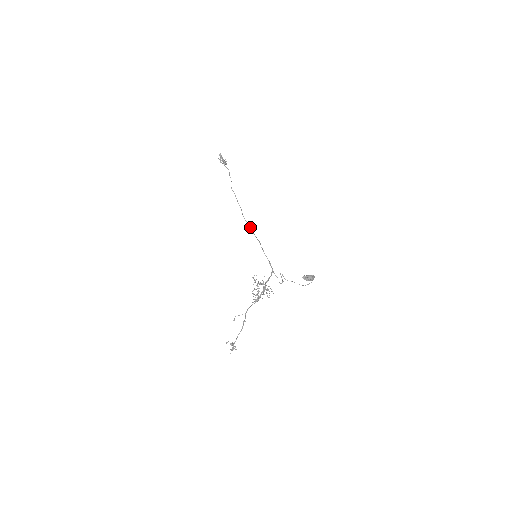
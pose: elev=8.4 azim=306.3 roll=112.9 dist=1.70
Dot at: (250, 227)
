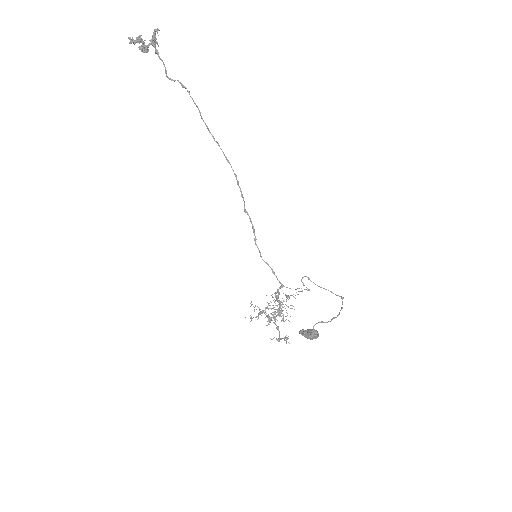
Dot at: (240, 191)
